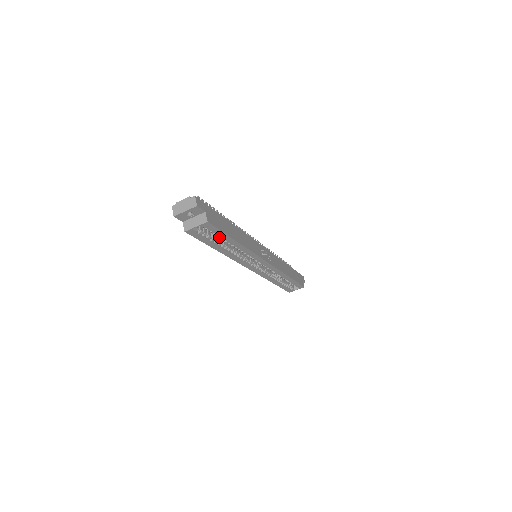
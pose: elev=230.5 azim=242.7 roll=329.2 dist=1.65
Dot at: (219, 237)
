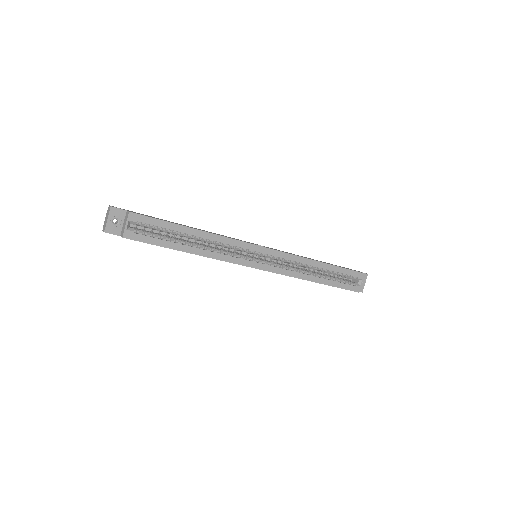
Dot at: (166, 230)
